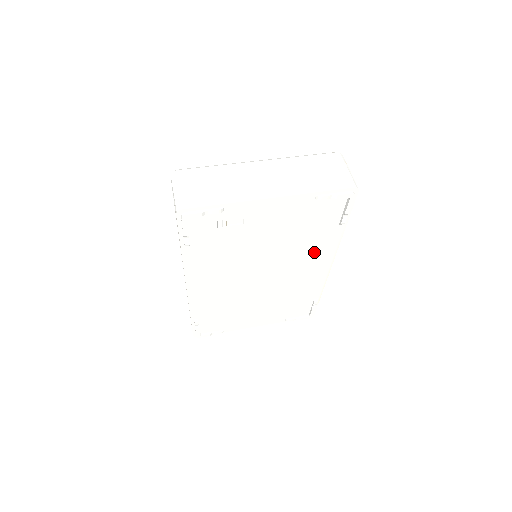
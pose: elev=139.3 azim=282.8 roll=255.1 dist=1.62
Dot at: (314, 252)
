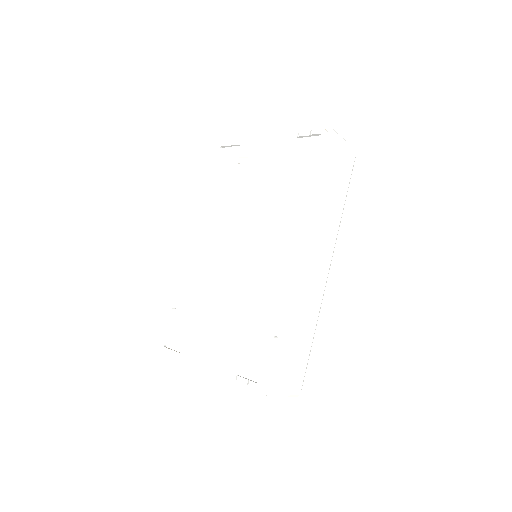
Dot at: (288, 221)
